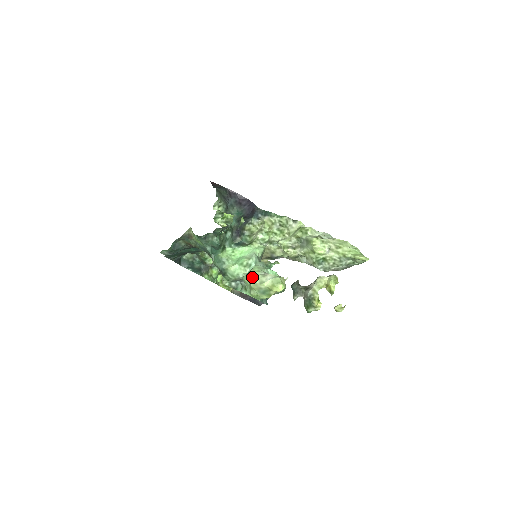
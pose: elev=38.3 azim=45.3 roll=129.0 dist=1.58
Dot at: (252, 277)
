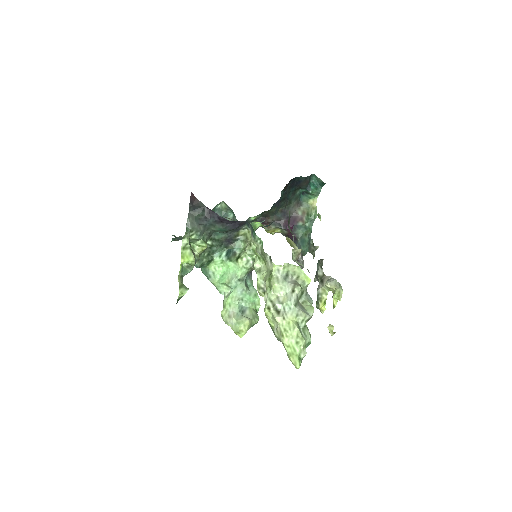
Dot at: (222, 310)
